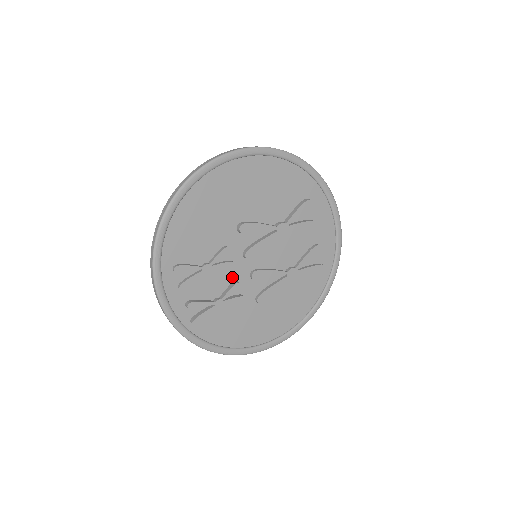
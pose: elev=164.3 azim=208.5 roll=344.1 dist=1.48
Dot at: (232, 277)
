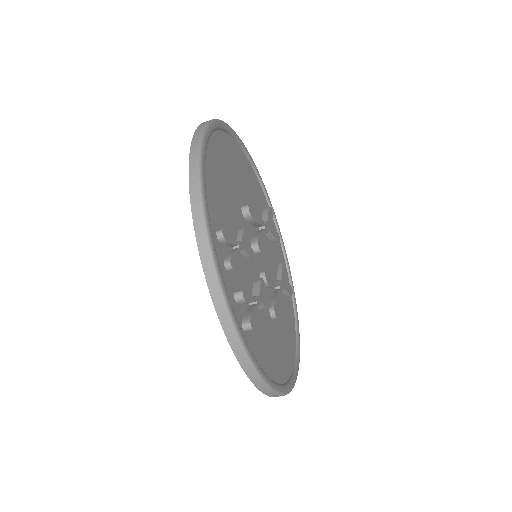
Dot at: (252, 273)
